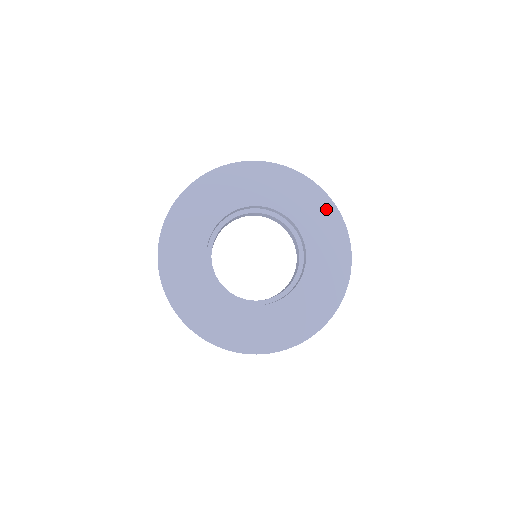
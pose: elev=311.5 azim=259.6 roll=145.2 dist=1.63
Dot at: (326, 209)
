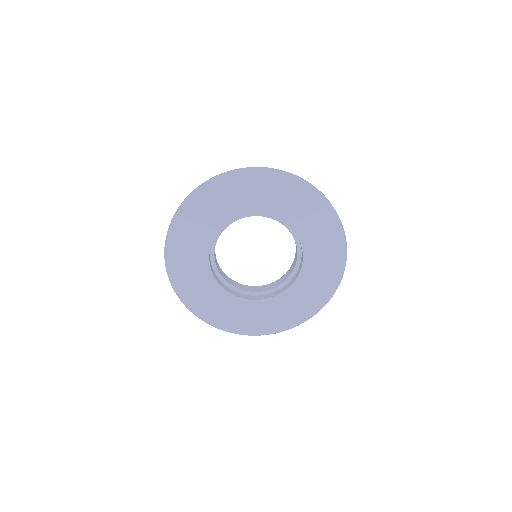
Dot at: (331, 225)
